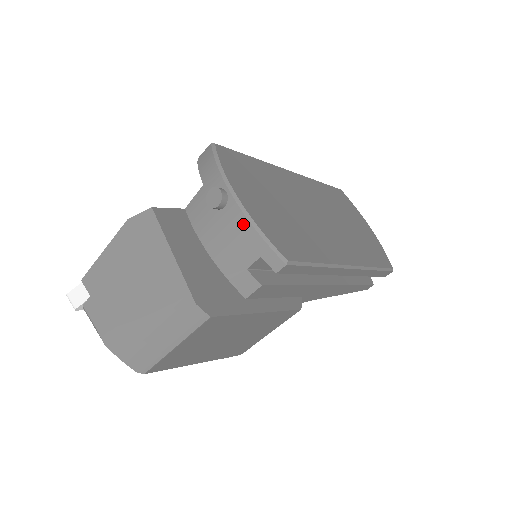
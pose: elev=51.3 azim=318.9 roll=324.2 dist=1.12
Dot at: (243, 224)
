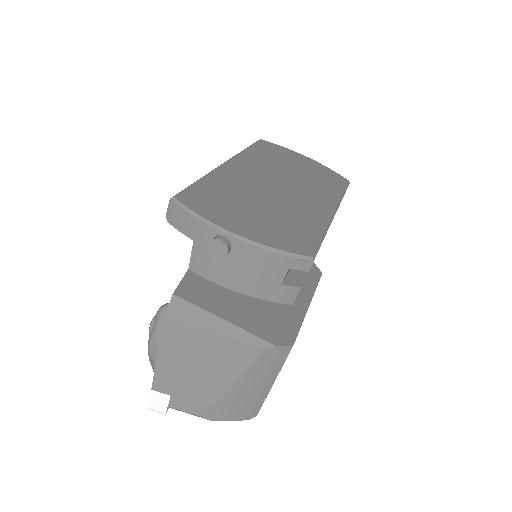
Dot at: (258, 254)
